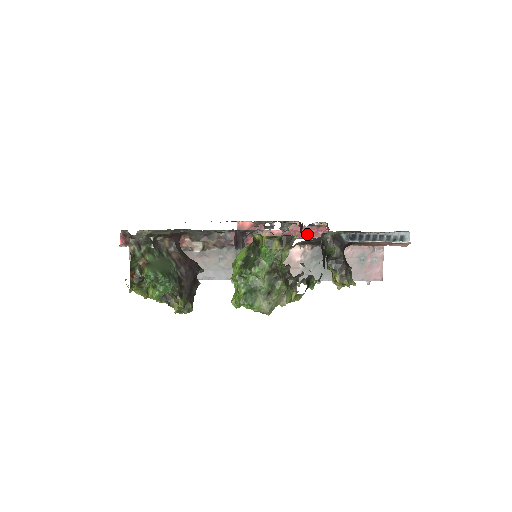
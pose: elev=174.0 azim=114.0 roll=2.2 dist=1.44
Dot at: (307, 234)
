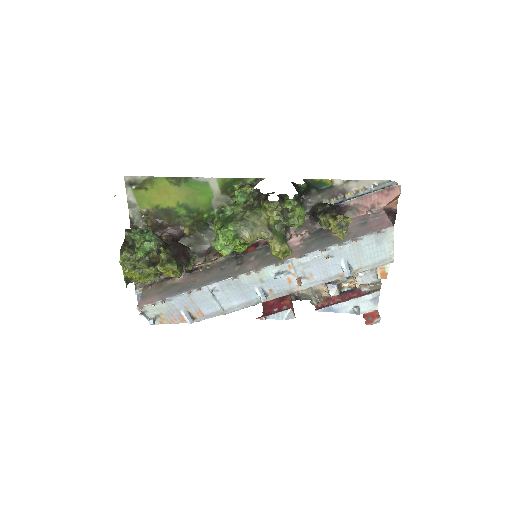
Dot at: (342, 300)
